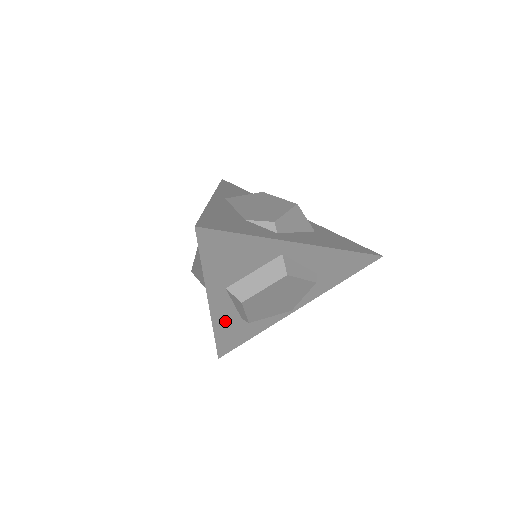
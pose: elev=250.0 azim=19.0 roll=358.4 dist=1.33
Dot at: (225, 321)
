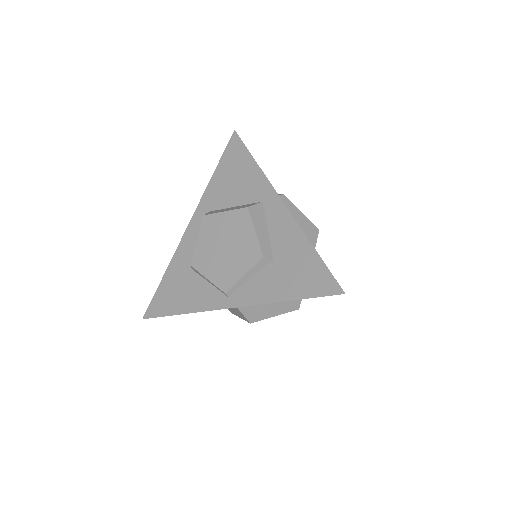
Dot at: (182, 260)
